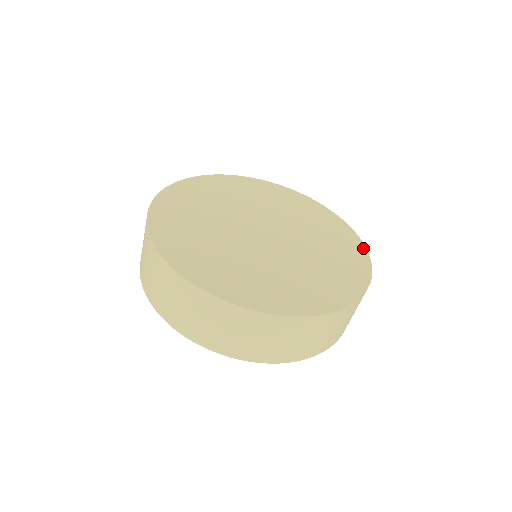
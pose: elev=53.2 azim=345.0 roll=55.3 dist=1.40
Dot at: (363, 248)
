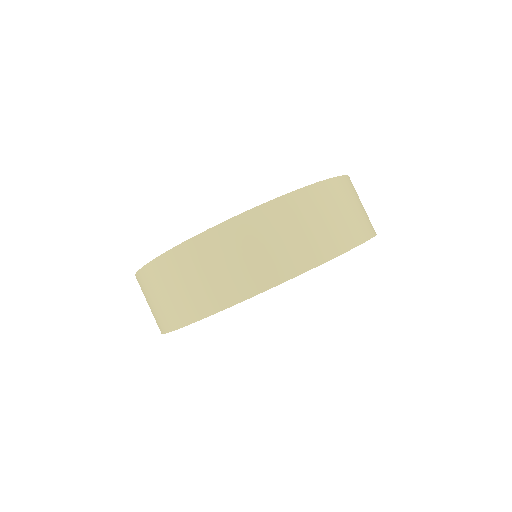
Dot at: occluded
